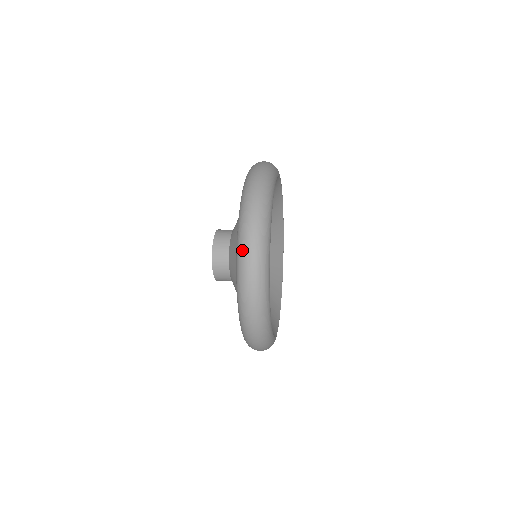
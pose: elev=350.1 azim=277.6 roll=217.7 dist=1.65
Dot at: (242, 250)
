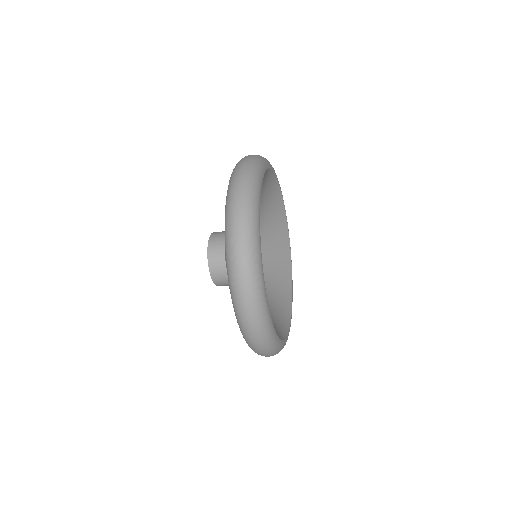
Dot at: (229, 236)
